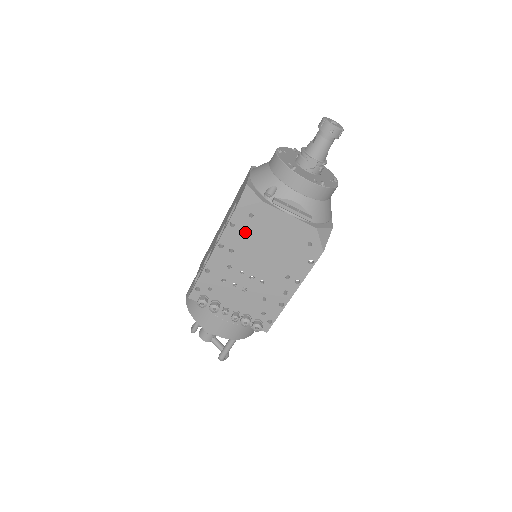
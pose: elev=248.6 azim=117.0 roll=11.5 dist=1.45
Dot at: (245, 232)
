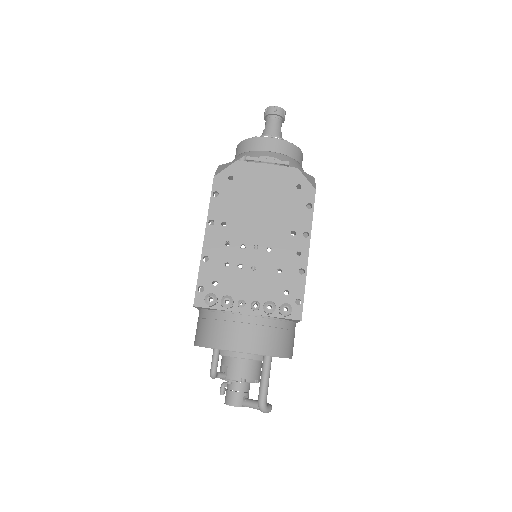
Dot at: (231, 198)
